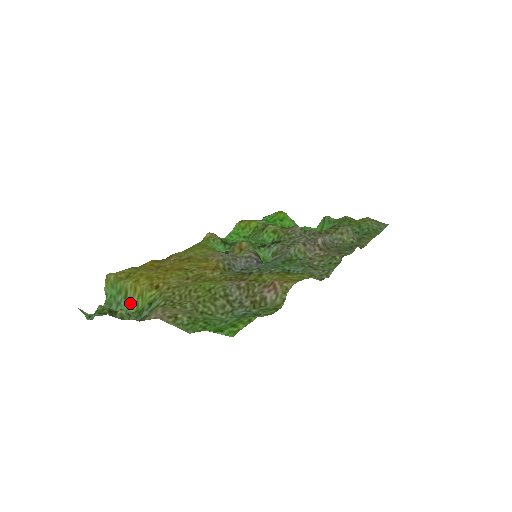
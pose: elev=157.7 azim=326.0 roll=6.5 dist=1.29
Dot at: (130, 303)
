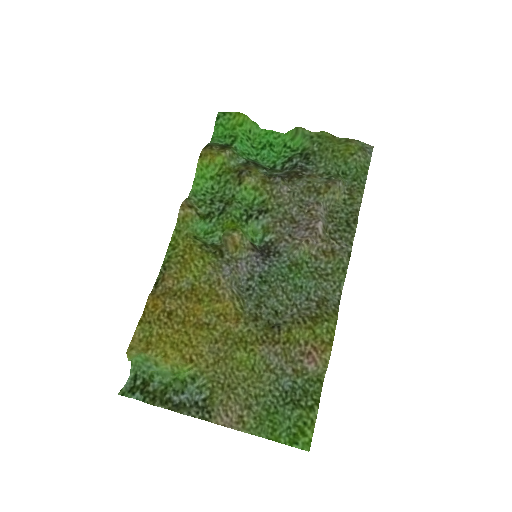
Dot at: (163, 368)
